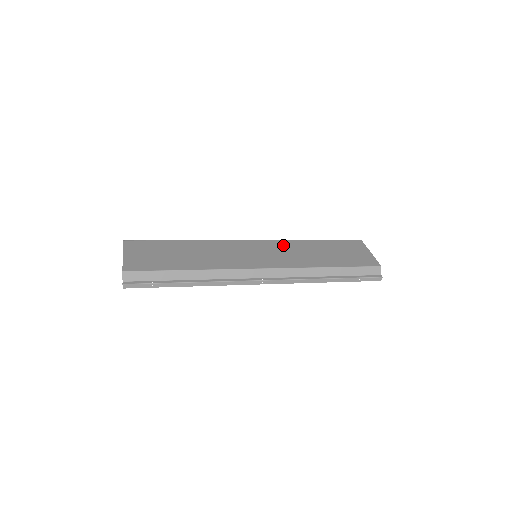
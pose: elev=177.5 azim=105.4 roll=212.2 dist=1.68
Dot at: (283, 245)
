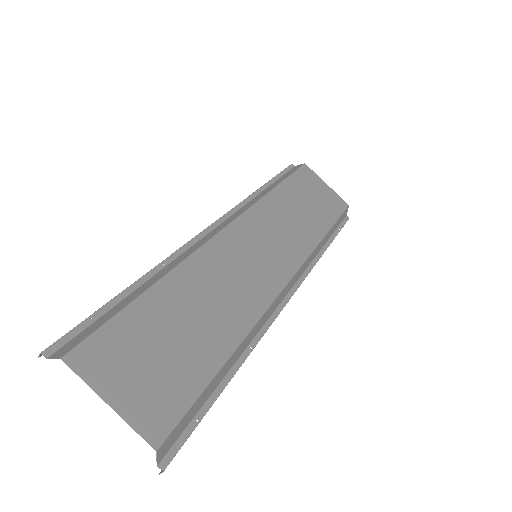
Dot at: (264, 215)
